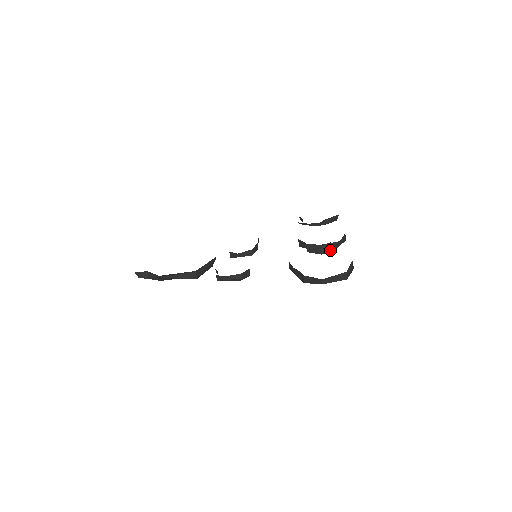
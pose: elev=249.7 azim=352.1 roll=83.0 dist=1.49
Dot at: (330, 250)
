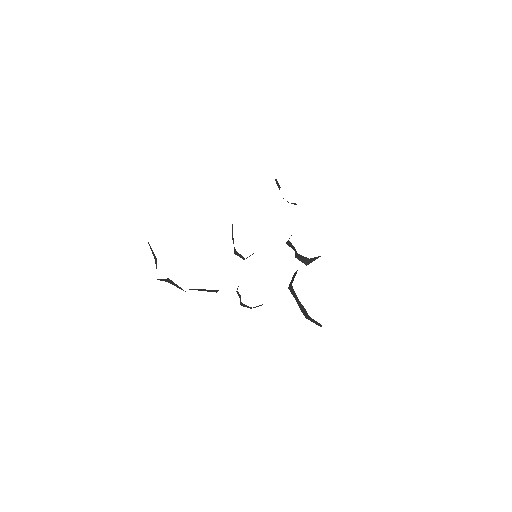
Dot at: (312, 261)
